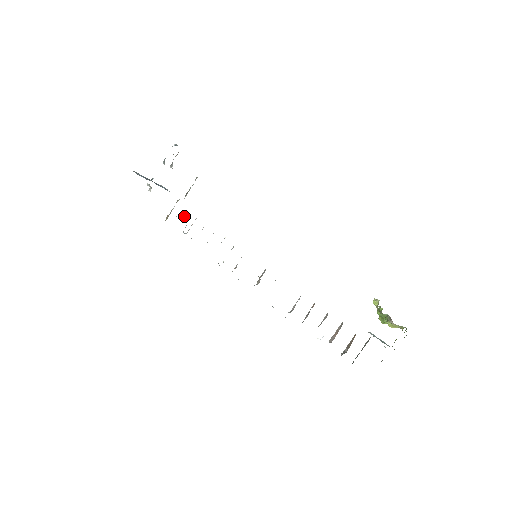
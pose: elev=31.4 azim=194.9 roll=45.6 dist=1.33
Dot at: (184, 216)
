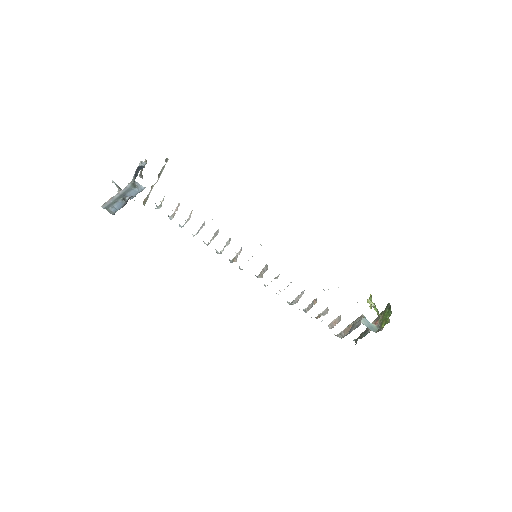
Dot at: occluded
